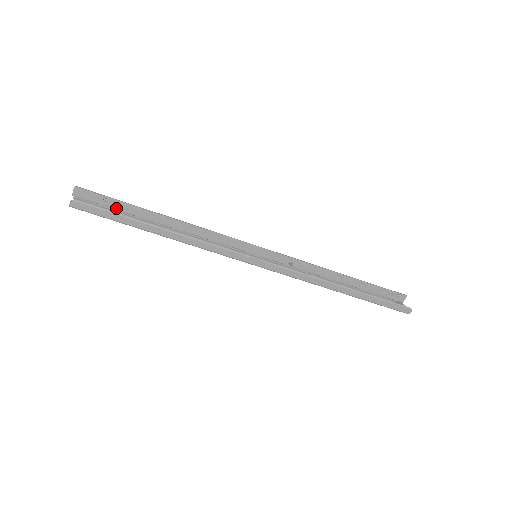
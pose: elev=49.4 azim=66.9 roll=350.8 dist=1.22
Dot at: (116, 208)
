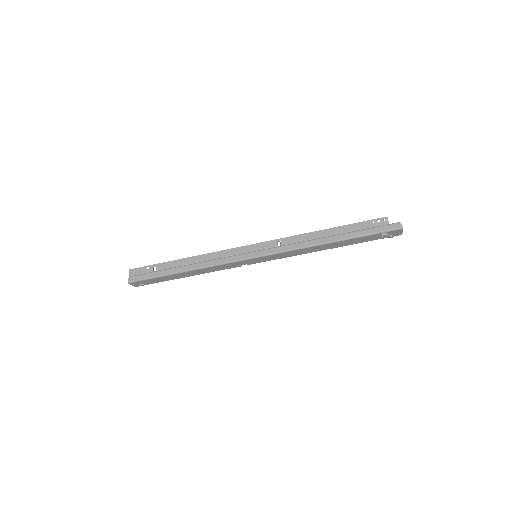
Dot at: (155, 271)
